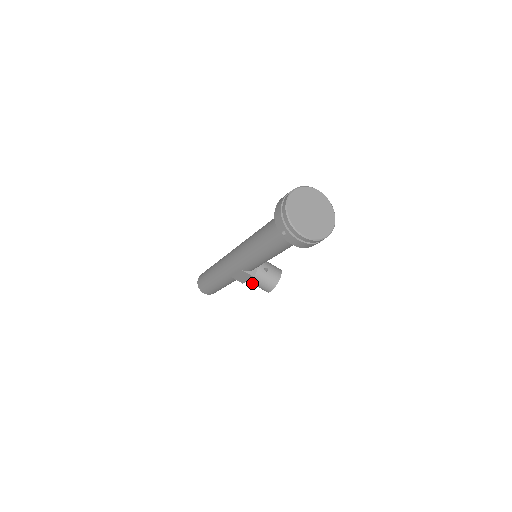
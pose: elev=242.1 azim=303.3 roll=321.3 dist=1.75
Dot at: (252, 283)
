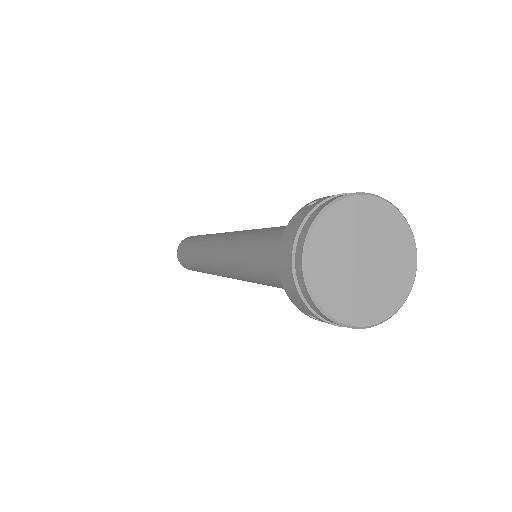
Dot at: occluded
